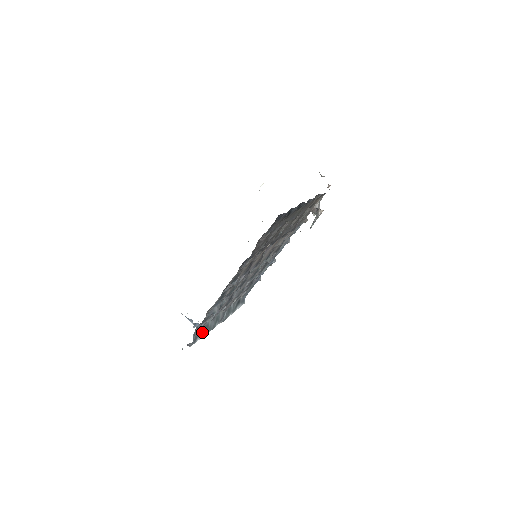
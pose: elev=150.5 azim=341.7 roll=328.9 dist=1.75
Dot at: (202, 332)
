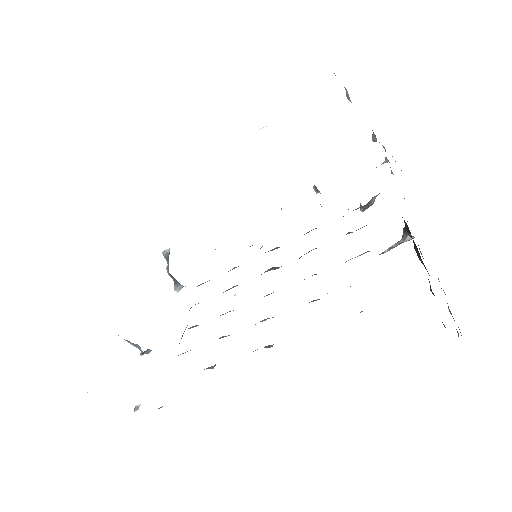
Dot at: occluded
